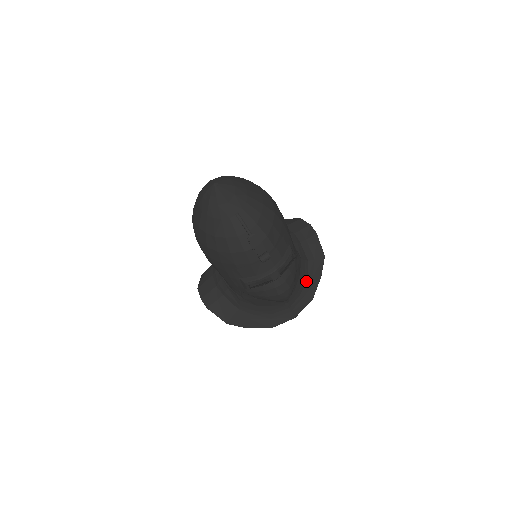
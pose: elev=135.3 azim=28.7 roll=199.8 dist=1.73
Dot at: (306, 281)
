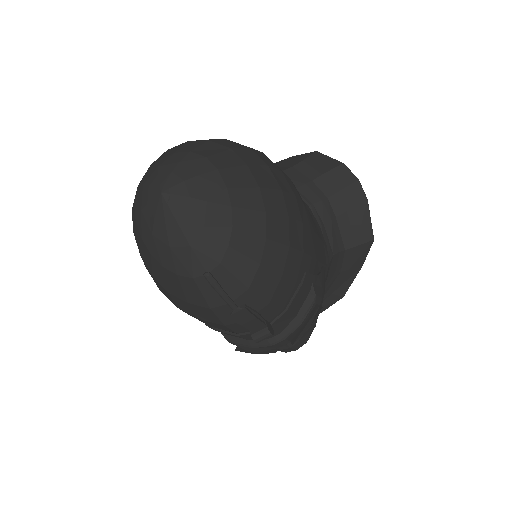
Dot at: (337, 277)
